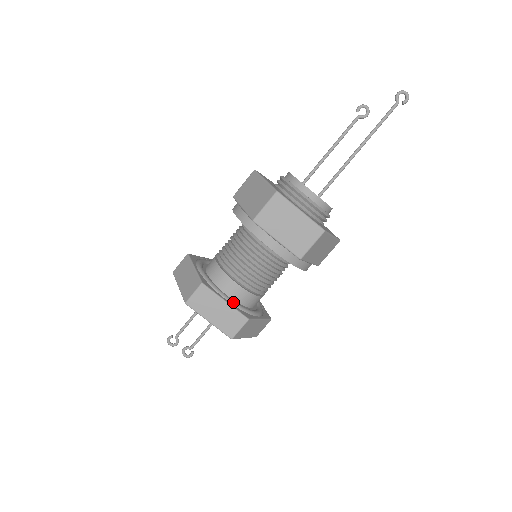
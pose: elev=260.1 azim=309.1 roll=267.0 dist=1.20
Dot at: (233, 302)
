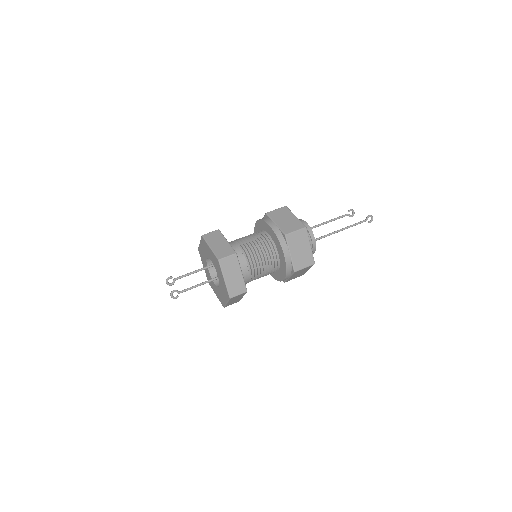
Dot at: occluded
